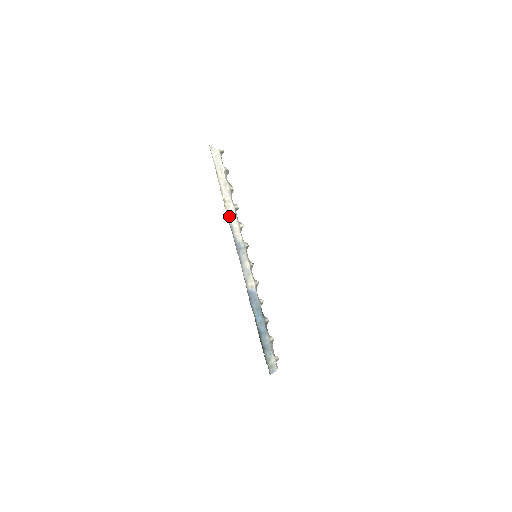
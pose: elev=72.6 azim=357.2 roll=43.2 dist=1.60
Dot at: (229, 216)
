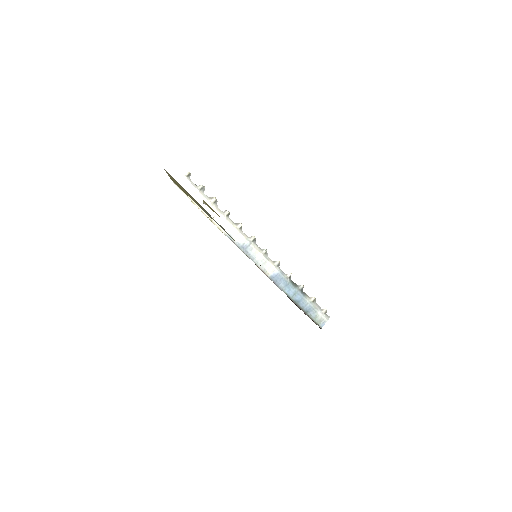
Dot at: occluded
